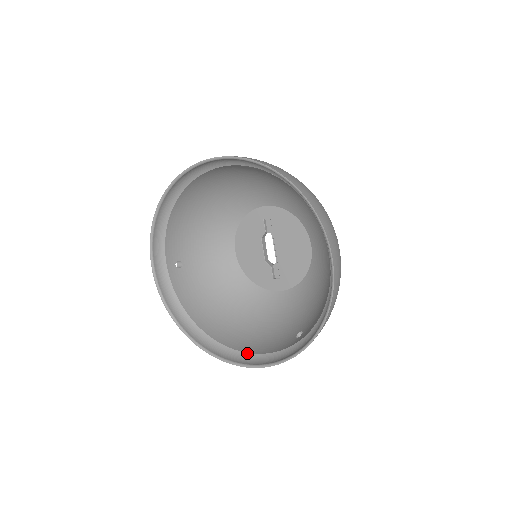
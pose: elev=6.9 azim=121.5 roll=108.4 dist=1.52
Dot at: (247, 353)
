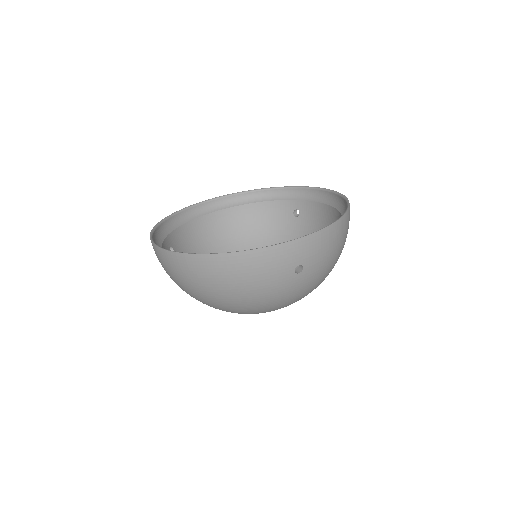
Dot at: occluded
